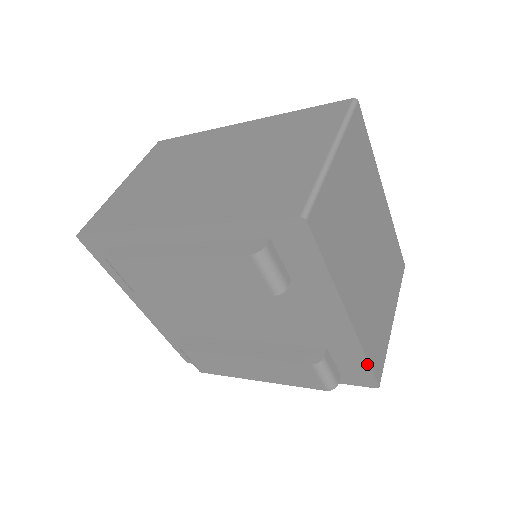
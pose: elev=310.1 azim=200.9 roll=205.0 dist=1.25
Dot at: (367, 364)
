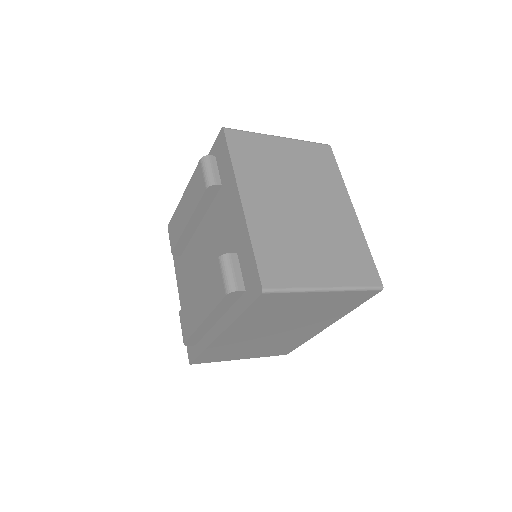
Dot at: (253, 255)
